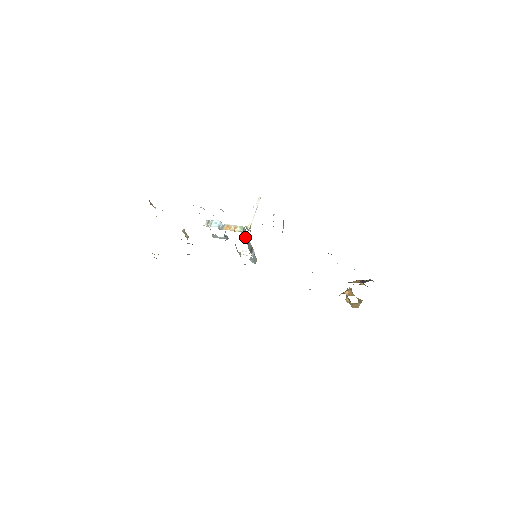
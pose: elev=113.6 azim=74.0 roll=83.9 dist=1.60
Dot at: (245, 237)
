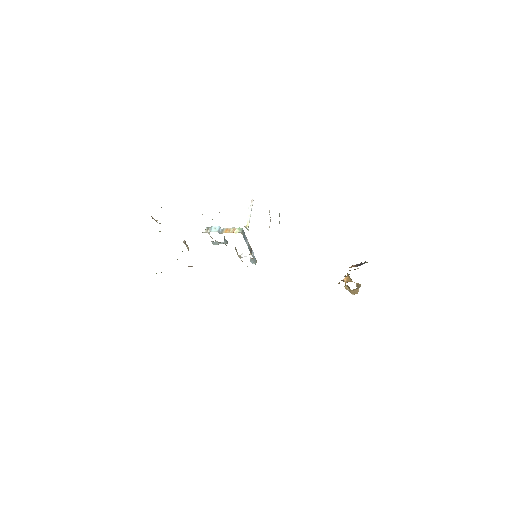
Dot at: (244, 238)
